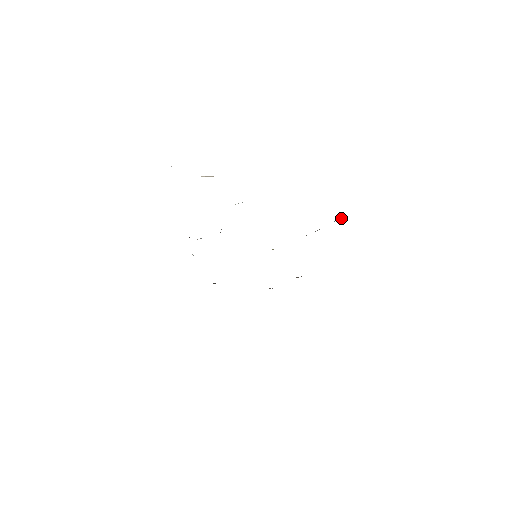
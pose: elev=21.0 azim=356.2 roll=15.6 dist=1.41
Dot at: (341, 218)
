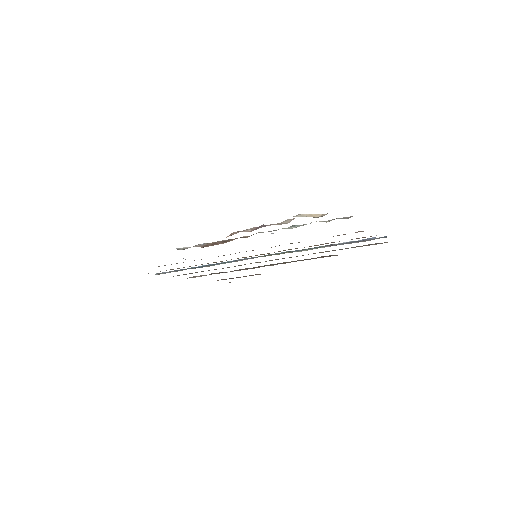
Dot at: (375, 238)
